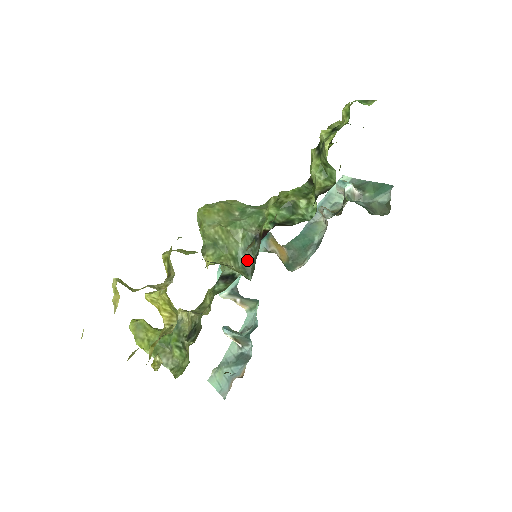
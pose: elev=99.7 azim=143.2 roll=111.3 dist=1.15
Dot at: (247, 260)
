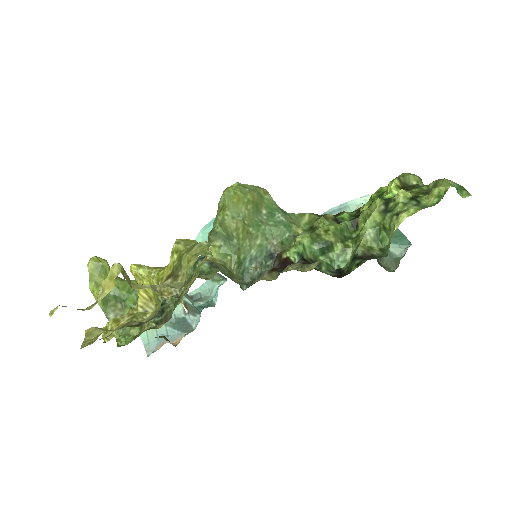
Dot at: occluded
